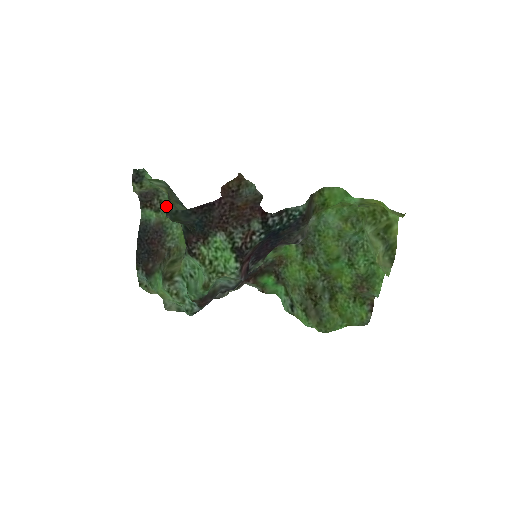
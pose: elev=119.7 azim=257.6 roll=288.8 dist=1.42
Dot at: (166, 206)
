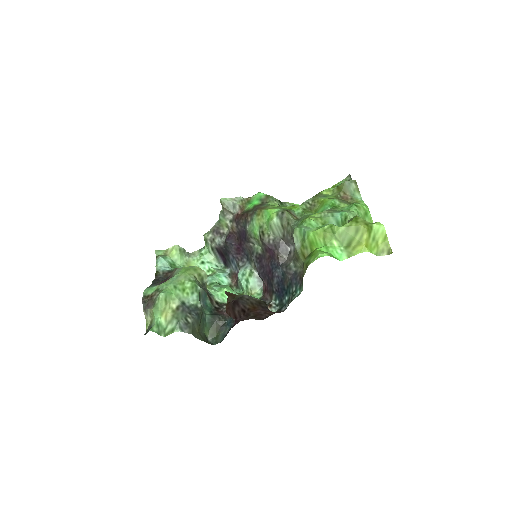
Dot at: occluded
